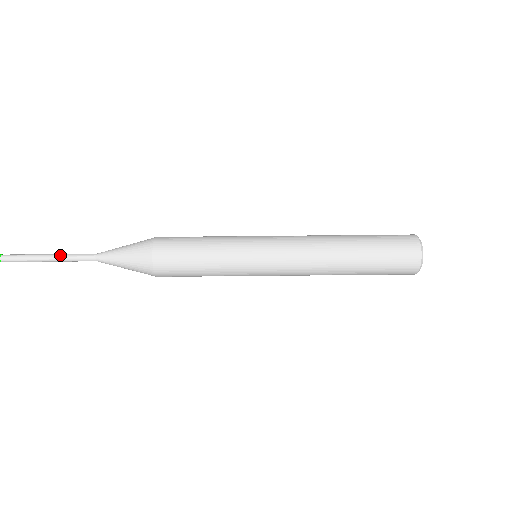
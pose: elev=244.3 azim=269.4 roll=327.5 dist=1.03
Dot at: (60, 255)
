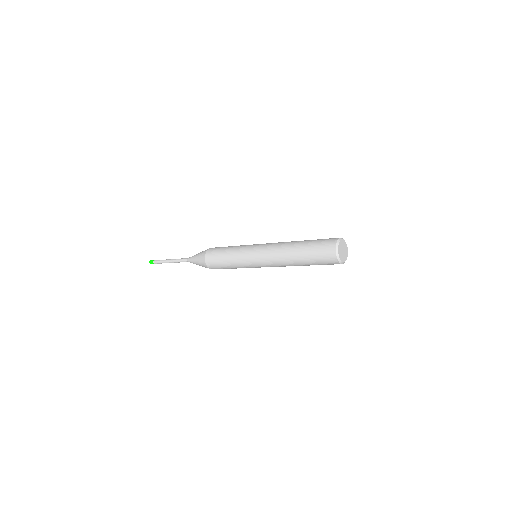
Dot at: occluded
